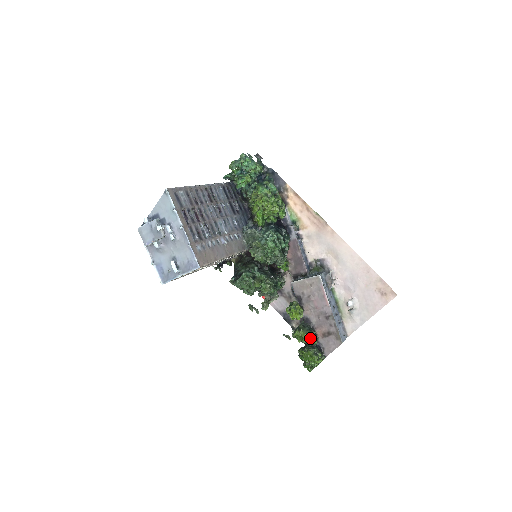
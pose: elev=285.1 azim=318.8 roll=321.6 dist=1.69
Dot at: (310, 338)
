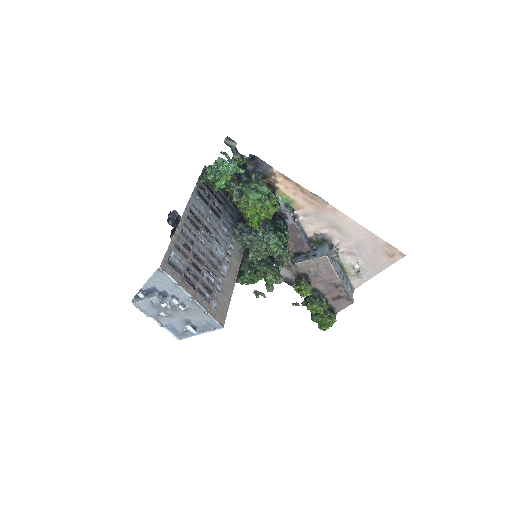
Dot at: (323, 308)
